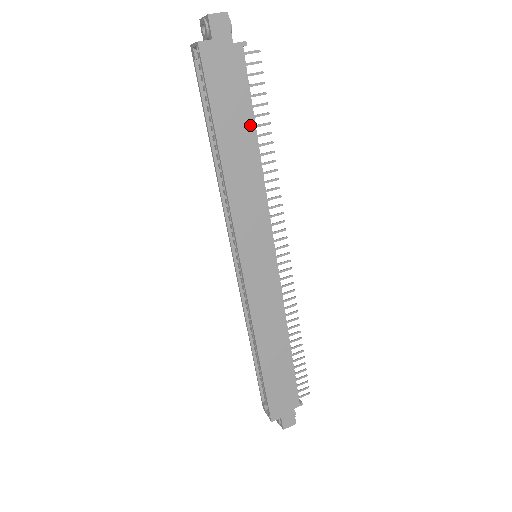
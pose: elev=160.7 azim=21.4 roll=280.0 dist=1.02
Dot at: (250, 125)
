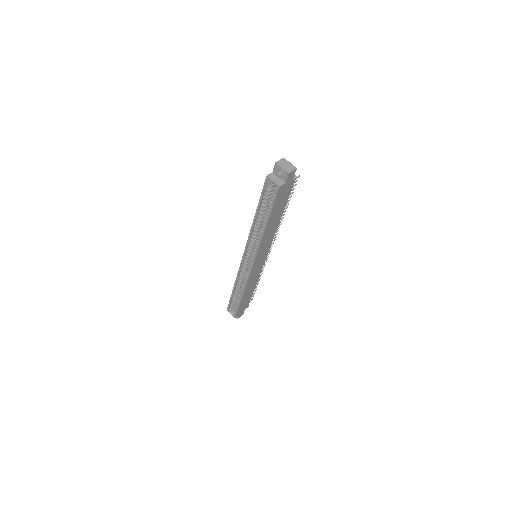
Dot at: (283, 210)
